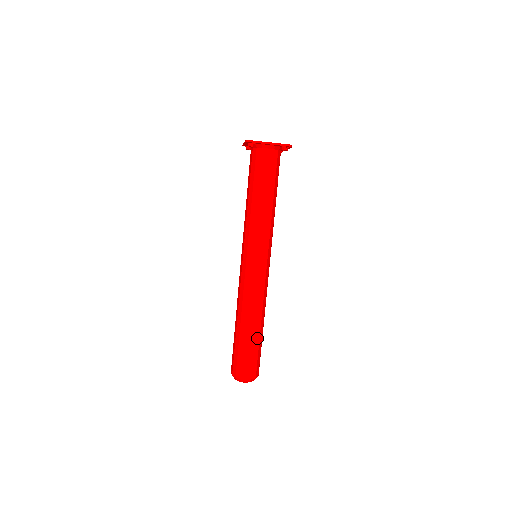
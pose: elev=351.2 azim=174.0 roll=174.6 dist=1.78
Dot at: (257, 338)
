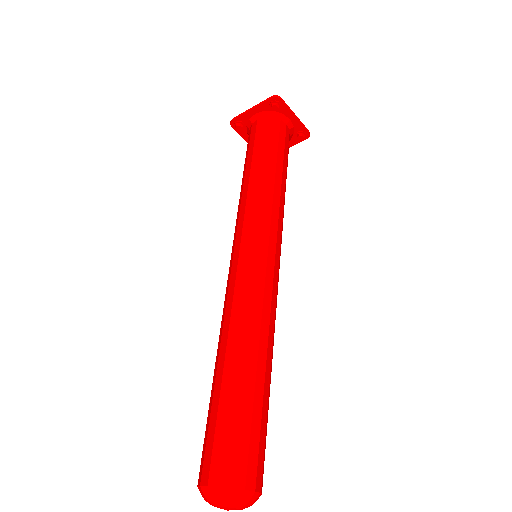
Dot at: (268, 395)
